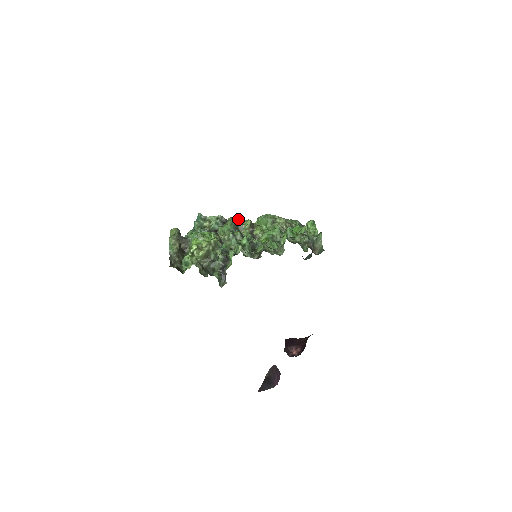
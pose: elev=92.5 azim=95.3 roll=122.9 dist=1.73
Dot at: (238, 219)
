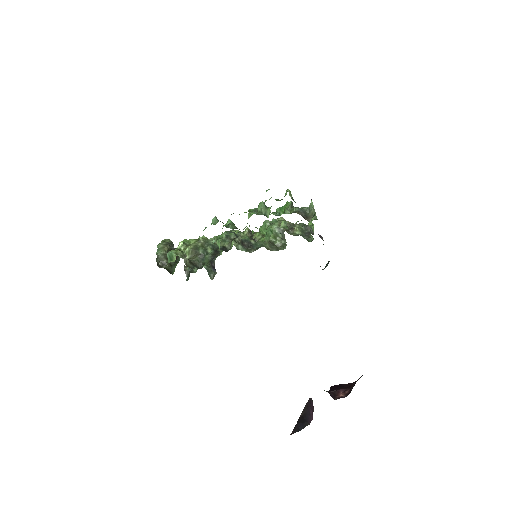
Dot at: (237, 230)
